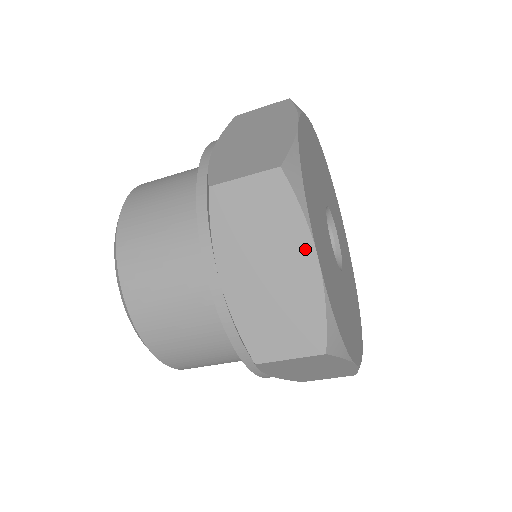
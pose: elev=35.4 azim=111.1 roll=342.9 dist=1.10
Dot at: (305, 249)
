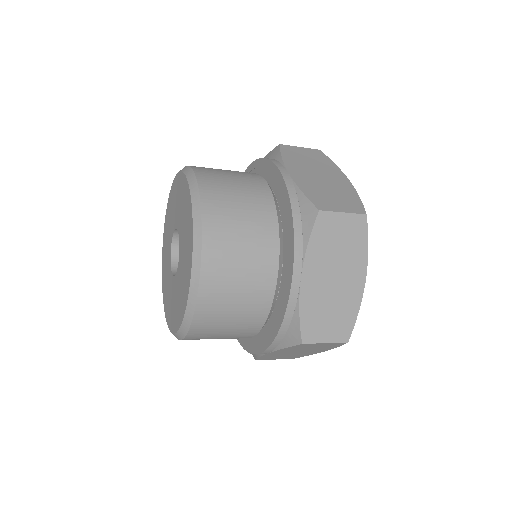
Dot at: (361, 272)
